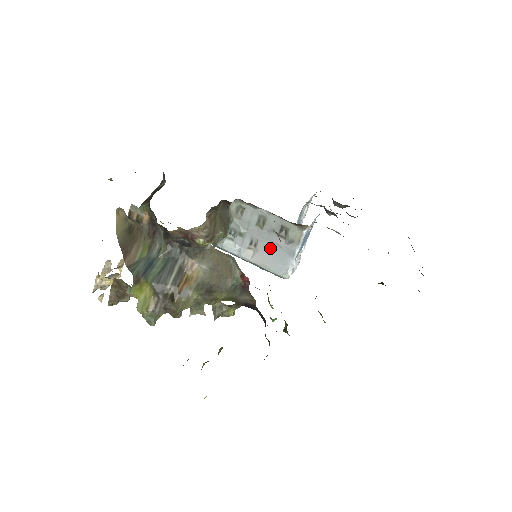
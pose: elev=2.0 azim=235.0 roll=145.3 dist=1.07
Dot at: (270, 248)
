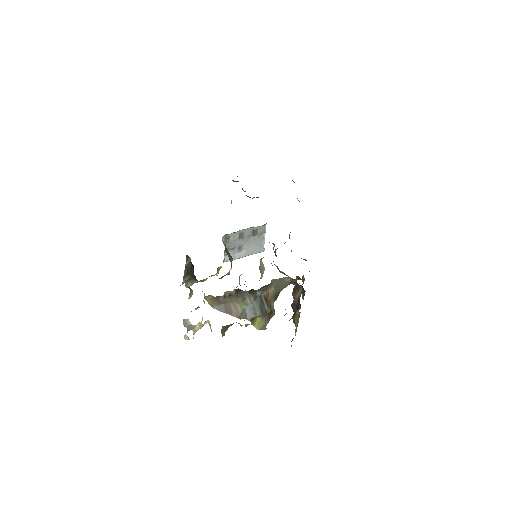
Dot at: (251, 244)
